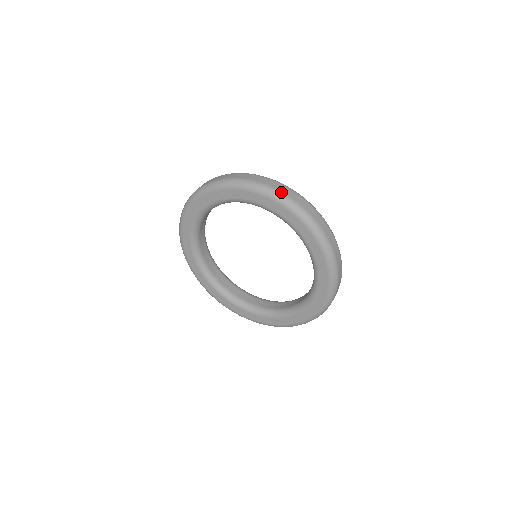
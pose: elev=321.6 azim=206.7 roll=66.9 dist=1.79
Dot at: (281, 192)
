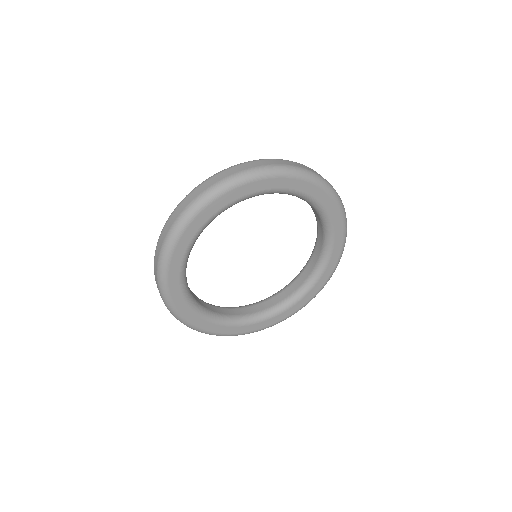
Dot at: (275, 165)
